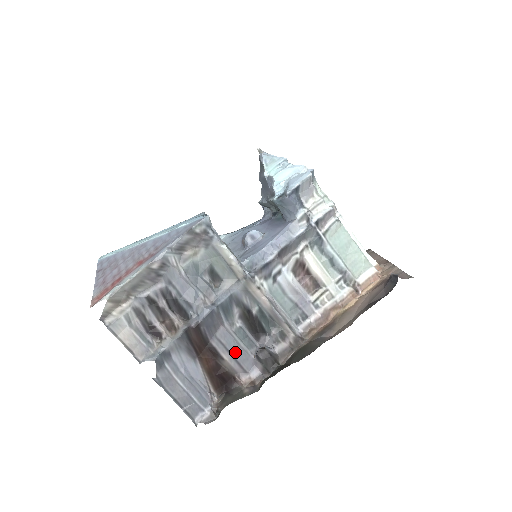
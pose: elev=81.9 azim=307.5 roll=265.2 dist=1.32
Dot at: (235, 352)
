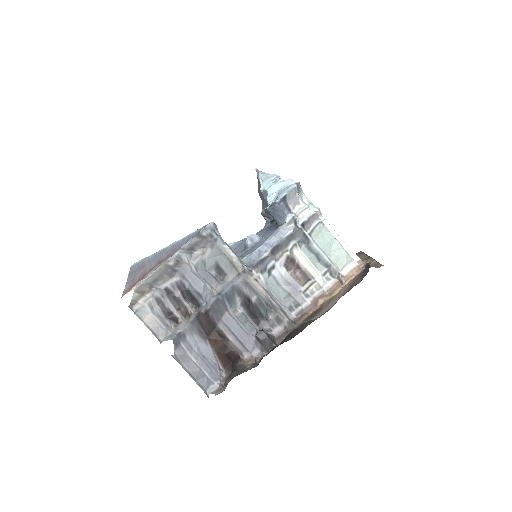
Dot at: (238, 334)
